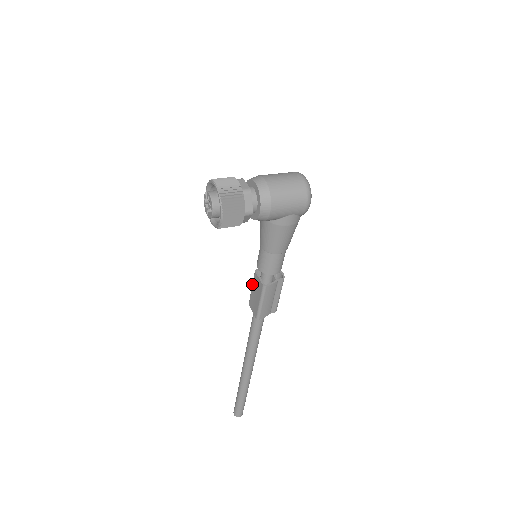
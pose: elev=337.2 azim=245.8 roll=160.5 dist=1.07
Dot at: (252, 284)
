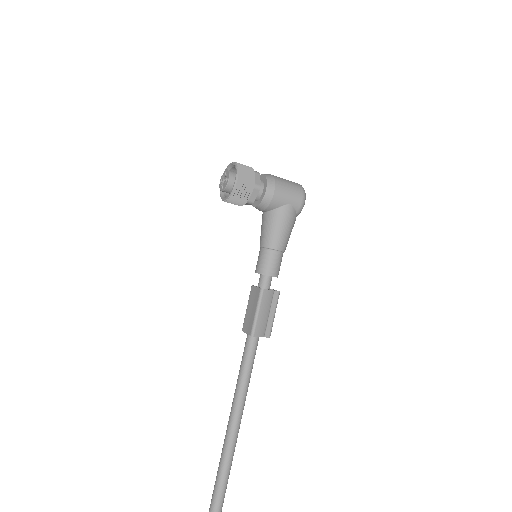
Dot at: (248, 302)
